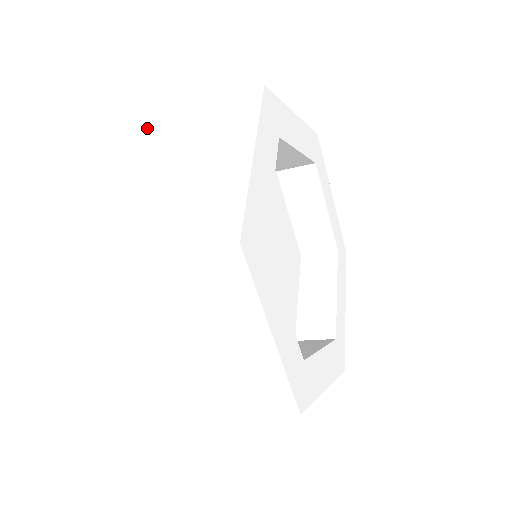
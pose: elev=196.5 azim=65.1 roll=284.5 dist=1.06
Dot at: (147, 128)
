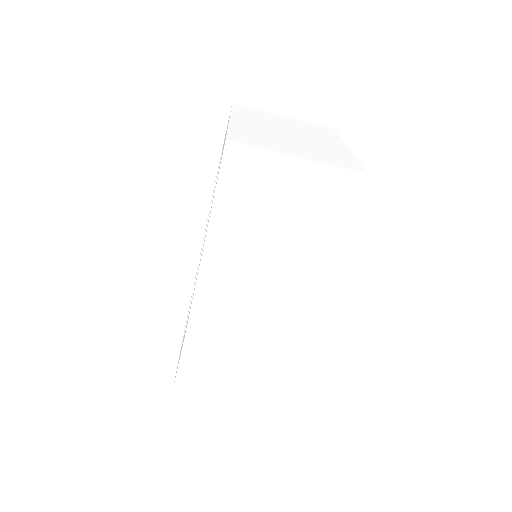
Dot at: occluded
